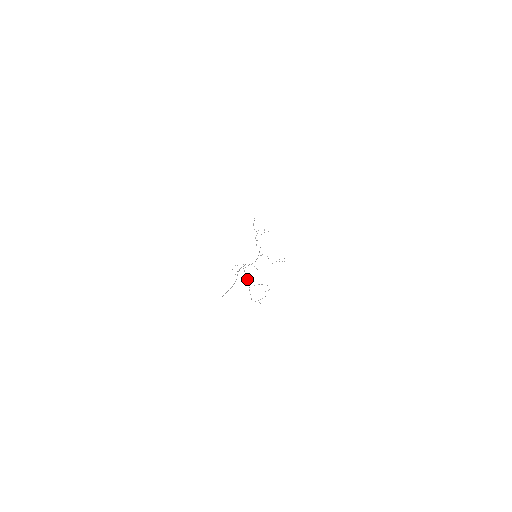
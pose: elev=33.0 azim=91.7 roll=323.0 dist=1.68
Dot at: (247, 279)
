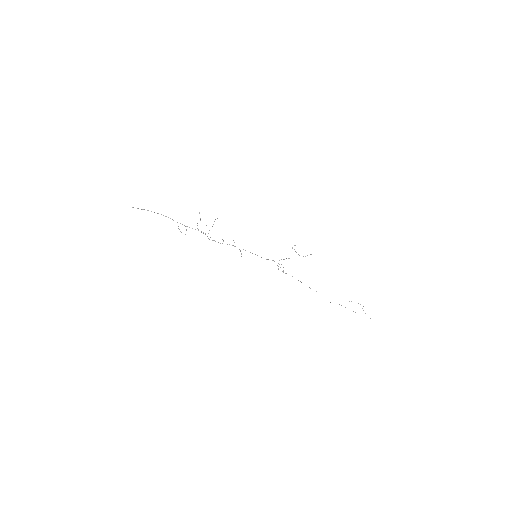
Dot at: occluded
